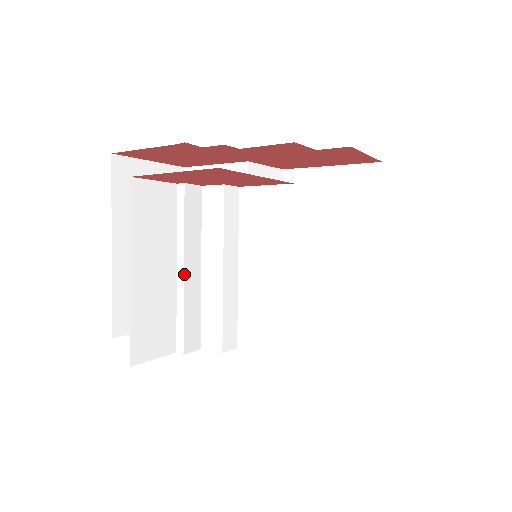
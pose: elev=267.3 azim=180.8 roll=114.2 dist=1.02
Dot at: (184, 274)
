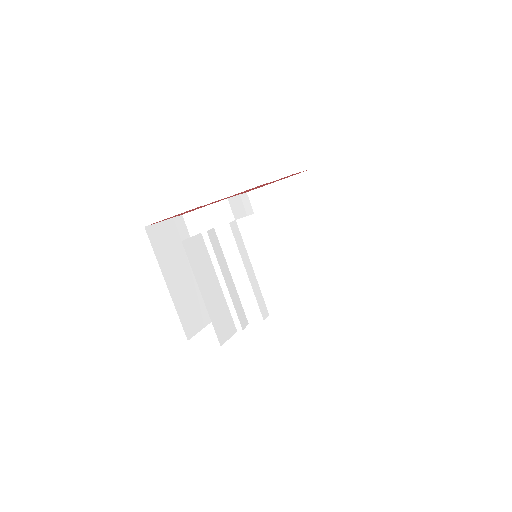
Dot at: (226, 284)
